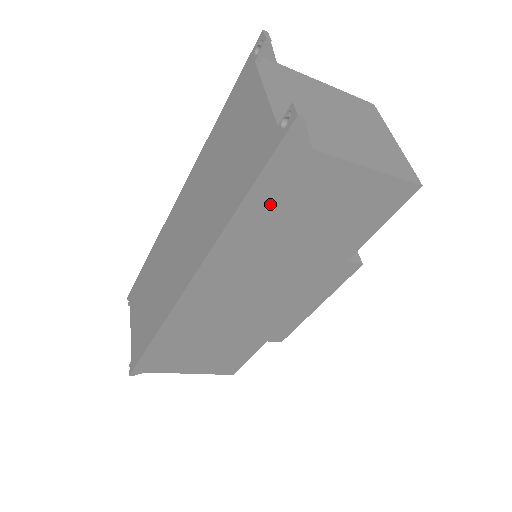
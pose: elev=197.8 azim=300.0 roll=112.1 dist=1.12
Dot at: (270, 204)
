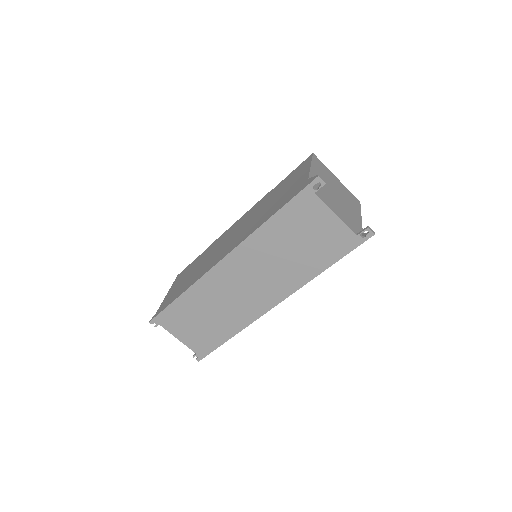
Dot at: occluded
